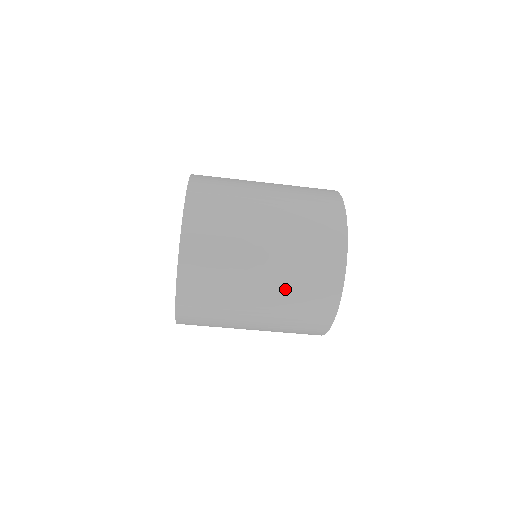
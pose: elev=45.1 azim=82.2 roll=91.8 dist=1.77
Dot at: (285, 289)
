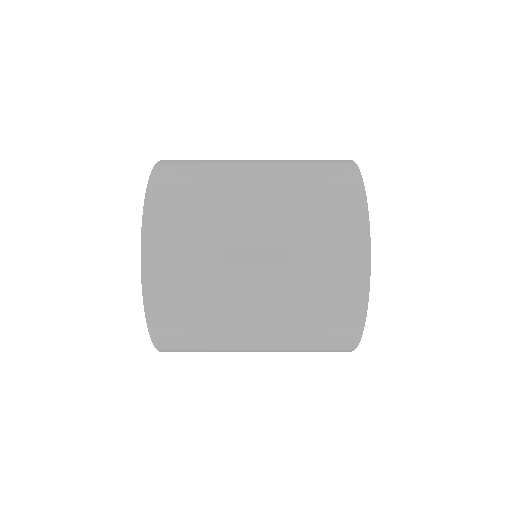
Dot at: (290, 266)
